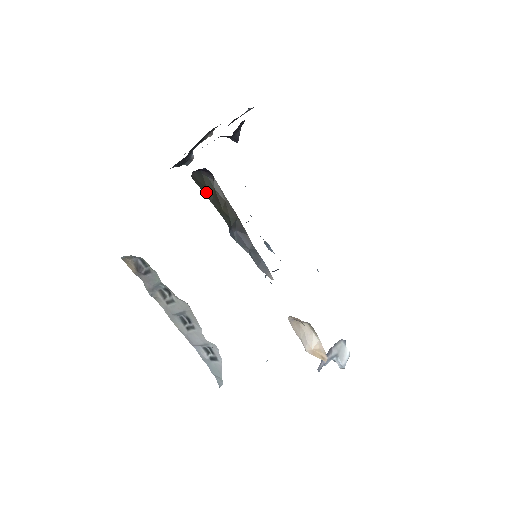
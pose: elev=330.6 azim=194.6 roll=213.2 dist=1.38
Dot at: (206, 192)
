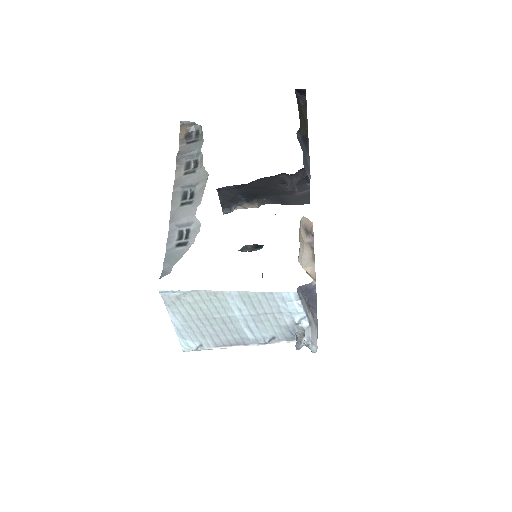
Dot at: (298, 103)
